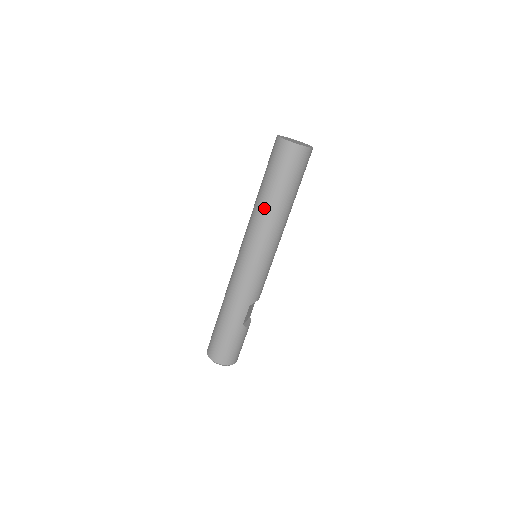
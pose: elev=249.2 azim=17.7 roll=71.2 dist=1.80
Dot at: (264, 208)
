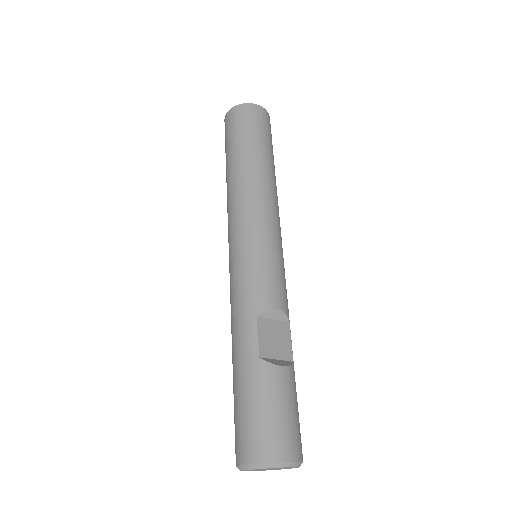
Dot at: (228, 184)
